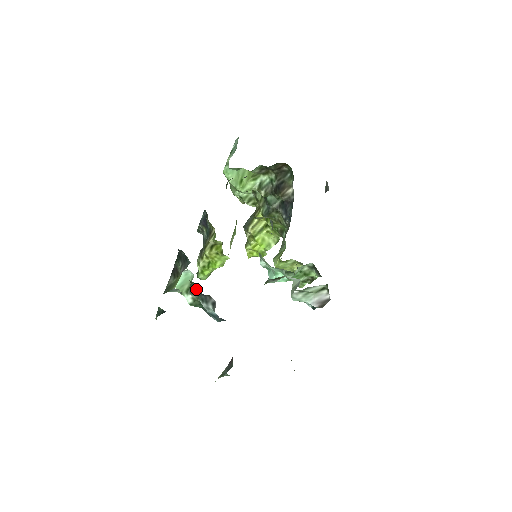
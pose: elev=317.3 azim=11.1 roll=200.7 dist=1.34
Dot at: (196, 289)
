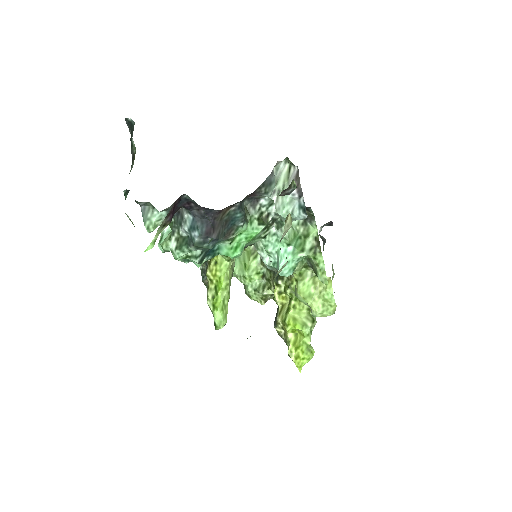
Dot at: (173, 221)
